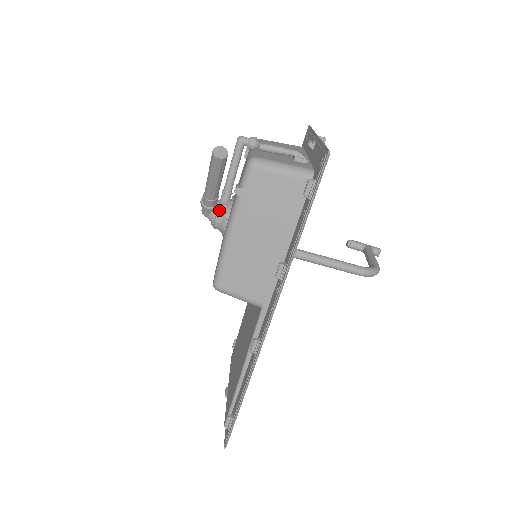
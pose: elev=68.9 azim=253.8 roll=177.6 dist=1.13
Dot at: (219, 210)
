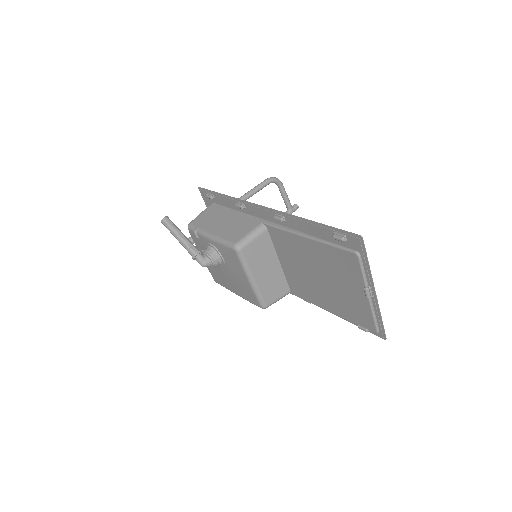
Dot at: (204, 250)
